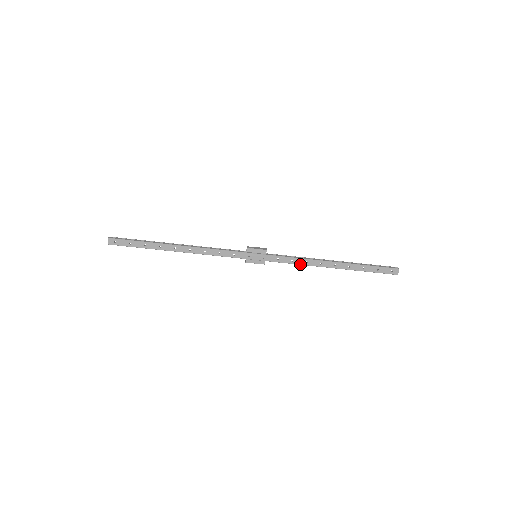
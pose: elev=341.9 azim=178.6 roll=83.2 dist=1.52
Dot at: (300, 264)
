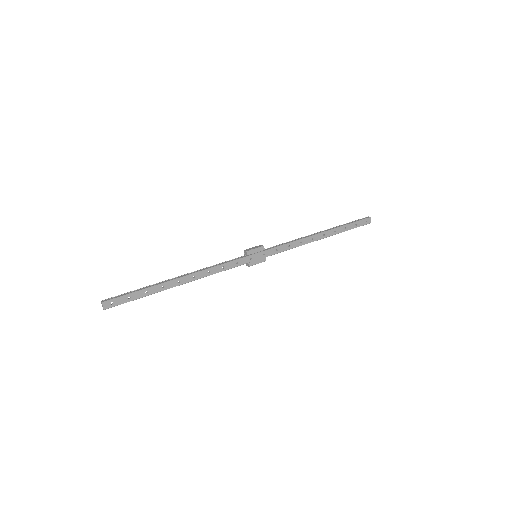
Dot at: occluded
